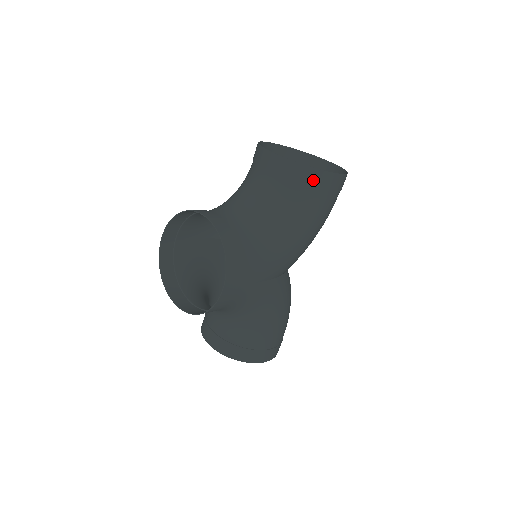
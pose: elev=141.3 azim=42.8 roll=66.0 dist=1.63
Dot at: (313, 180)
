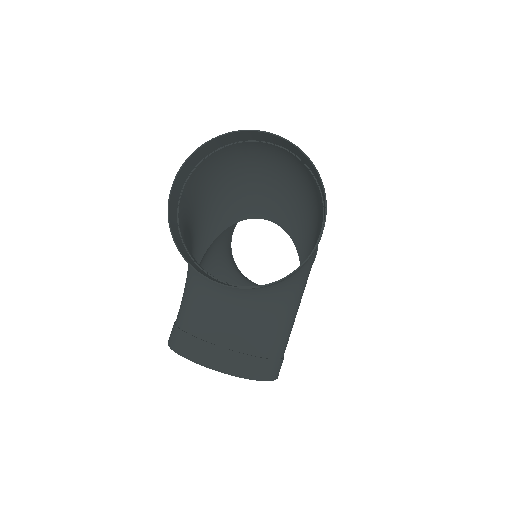
Dot at: (295, 272)
